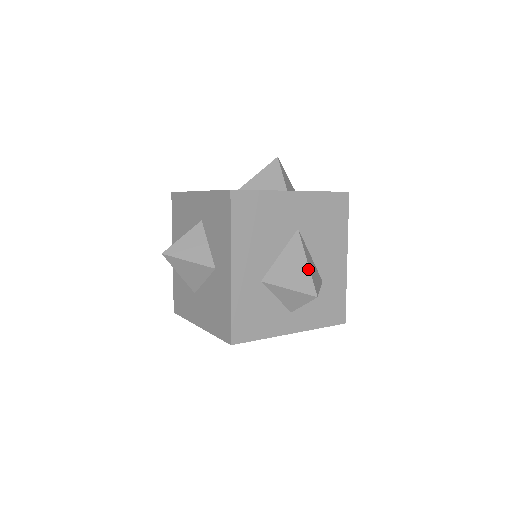
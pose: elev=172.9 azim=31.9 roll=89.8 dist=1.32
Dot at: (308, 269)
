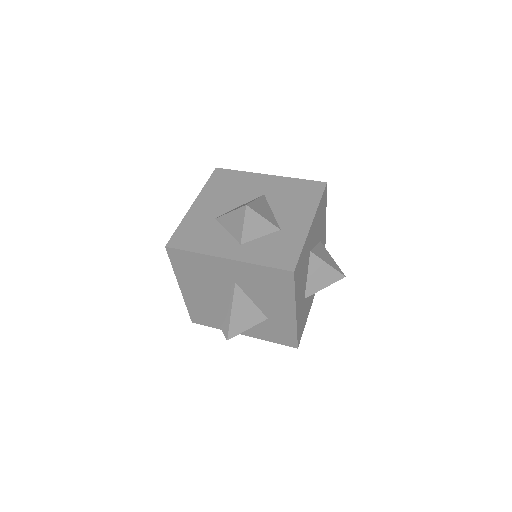
Dot at: (229, 317)
